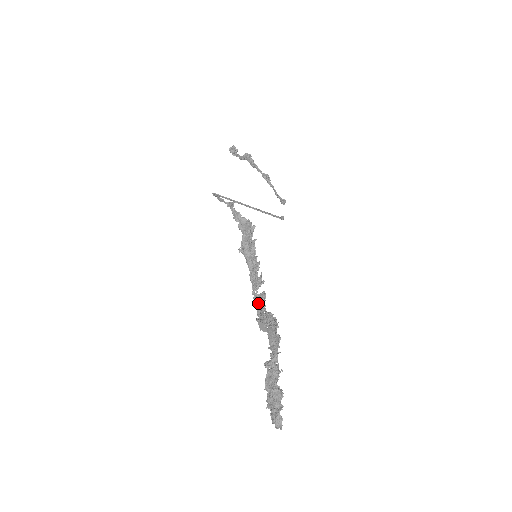
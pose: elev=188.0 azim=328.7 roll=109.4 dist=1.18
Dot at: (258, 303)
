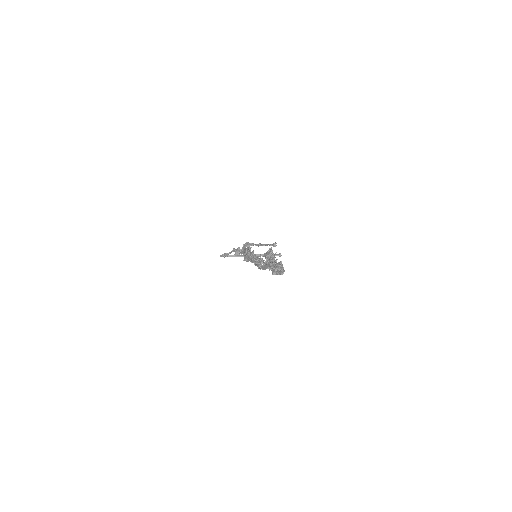
Dot at: (262, 266)
